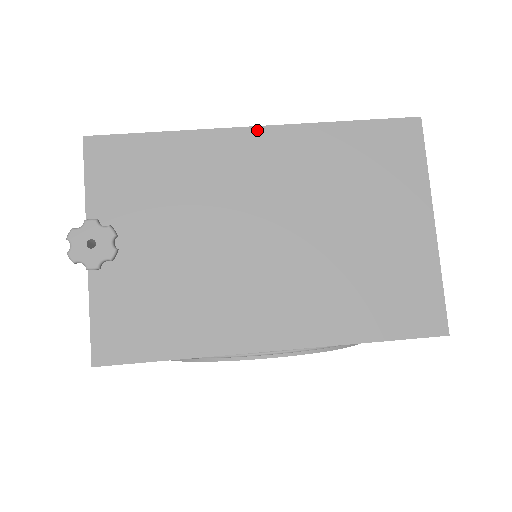
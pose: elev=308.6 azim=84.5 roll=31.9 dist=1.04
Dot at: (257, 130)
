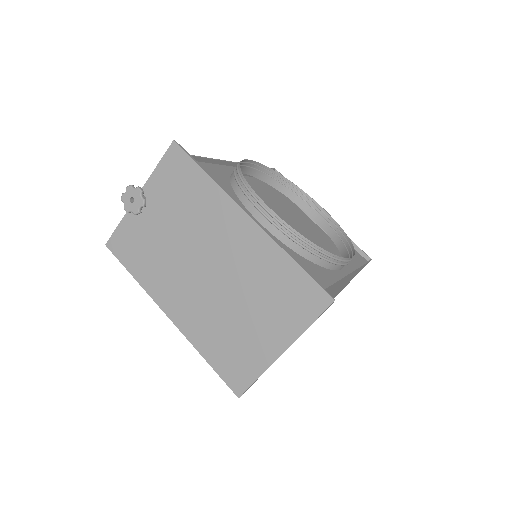
Dot at: (248, 218)
